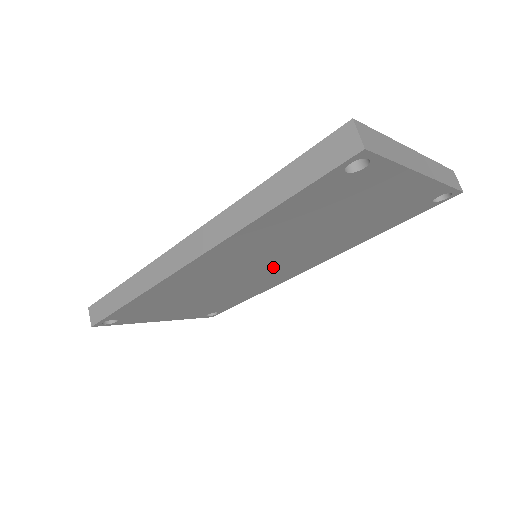
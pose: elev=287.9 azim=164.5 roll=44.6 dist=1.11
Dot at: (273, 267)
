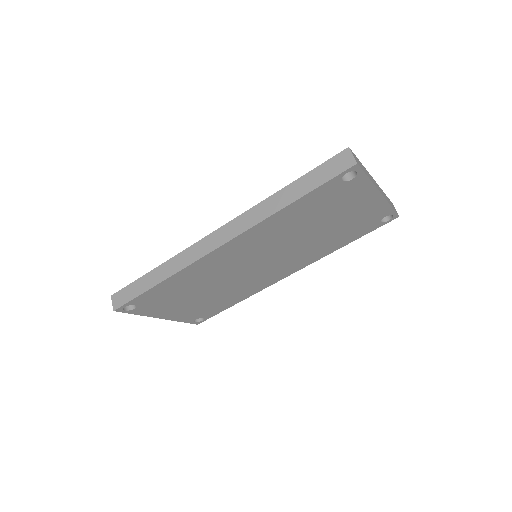
Dot at: (266, 267)
